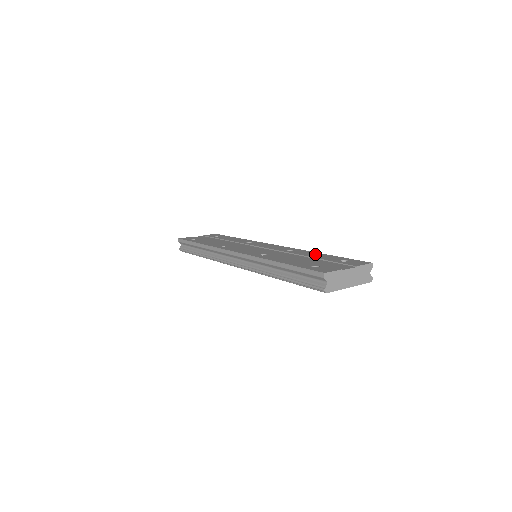
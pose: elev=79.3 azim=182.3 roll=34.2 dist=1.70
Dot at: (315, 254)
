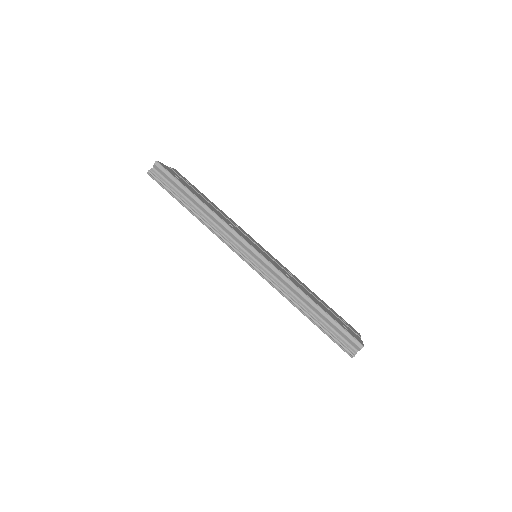
Dot at: (315, 295)
